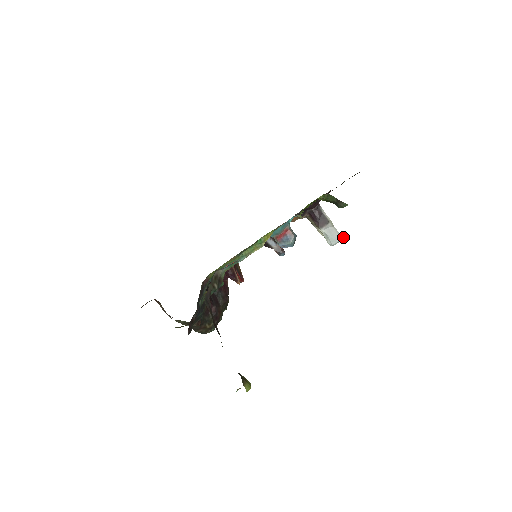
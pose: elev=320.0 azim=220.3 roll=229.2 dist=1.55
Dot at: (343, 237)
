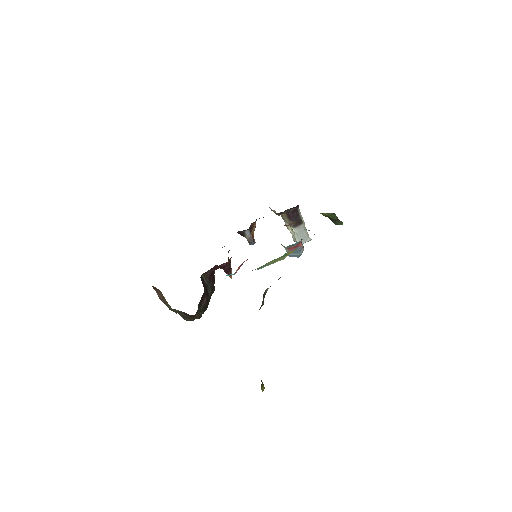
Dot at: (311, 239)
